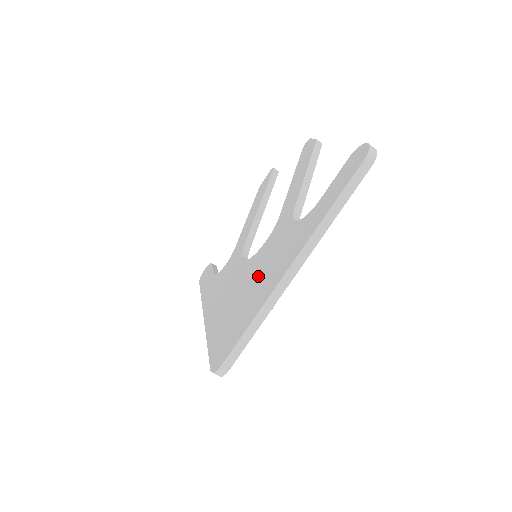
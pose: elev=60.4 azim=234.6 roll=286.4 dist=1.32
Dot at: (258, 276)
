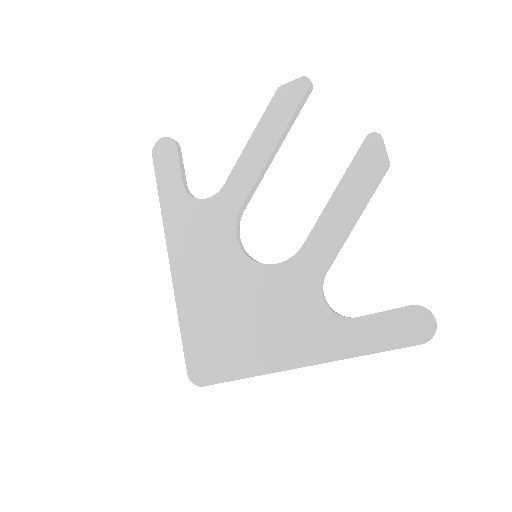
Dot at: (260, 317)
